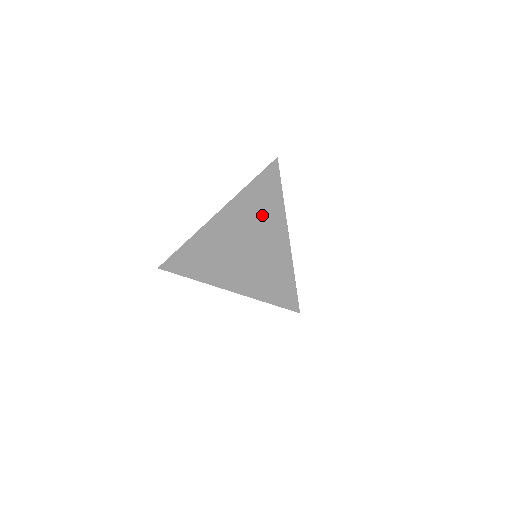
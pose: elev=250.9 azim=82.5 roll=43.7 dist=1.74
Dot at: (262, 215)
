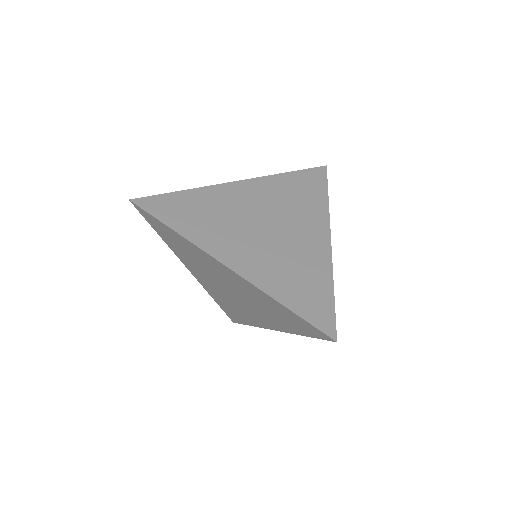
Dot at: (300, 211)
